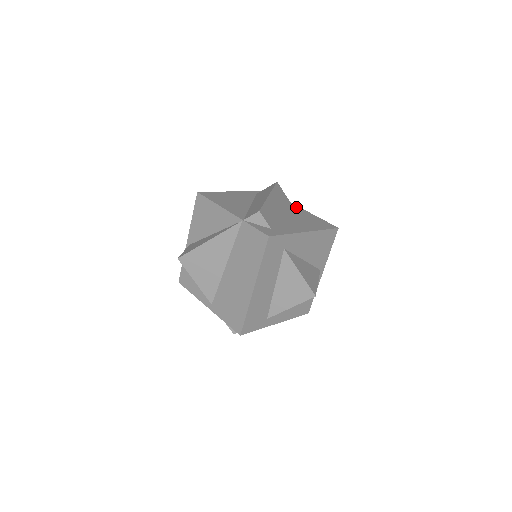
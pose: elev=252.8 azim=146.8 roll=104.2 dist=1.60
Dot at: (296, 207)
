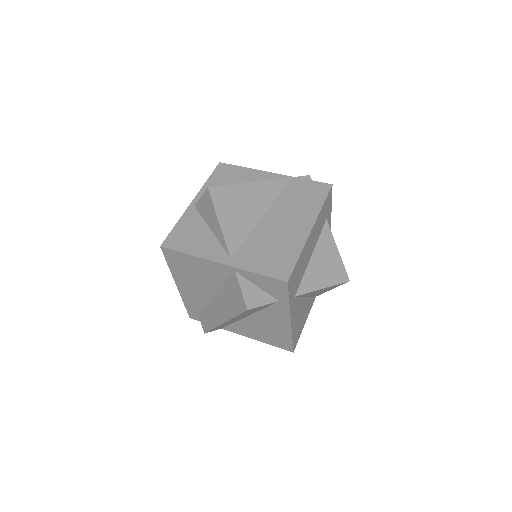
Dot at: occluded
